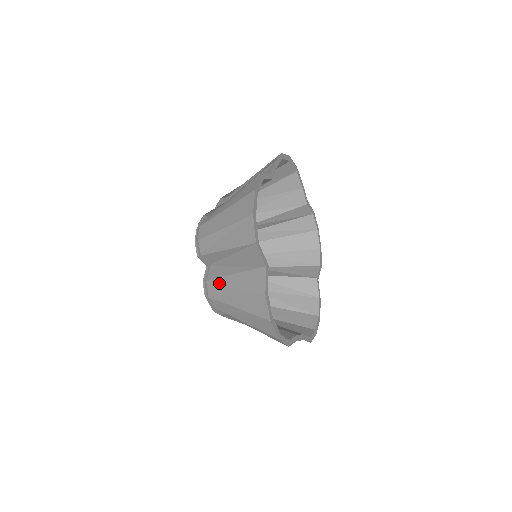
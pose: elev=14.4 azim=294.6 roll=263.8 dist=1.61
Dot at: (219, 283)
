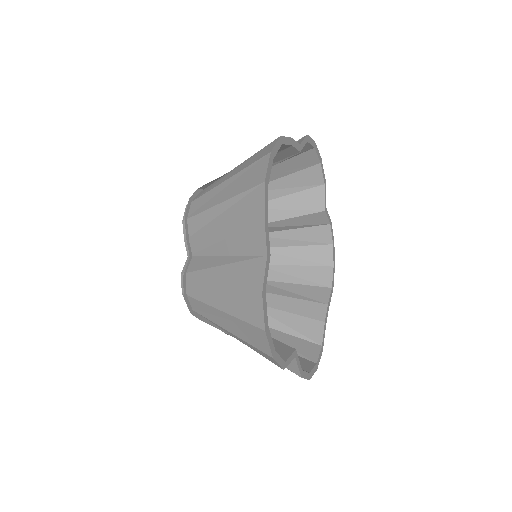
Dot at: occluded
